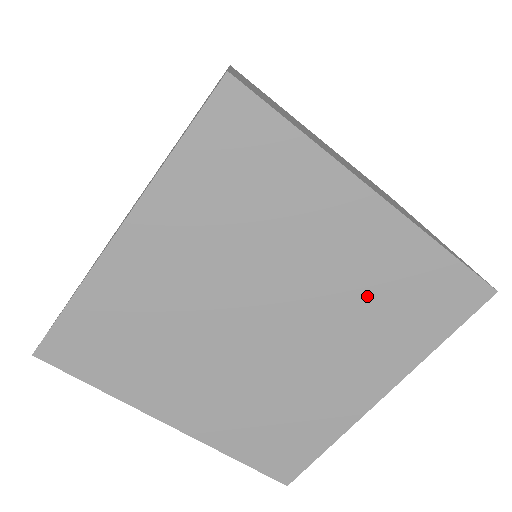
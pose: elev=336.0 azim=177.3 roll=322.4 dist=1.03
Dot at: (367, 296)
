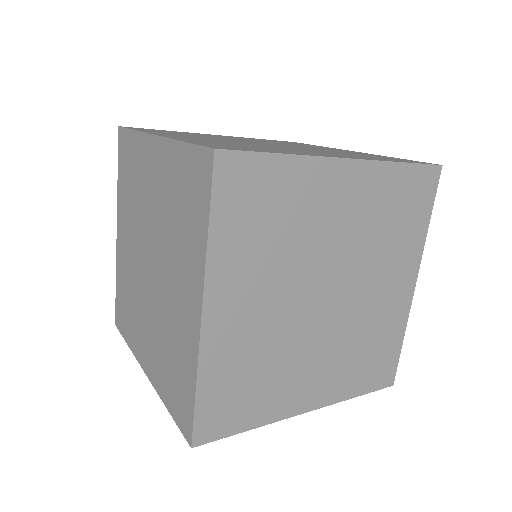
Dot at: (367, 332)
